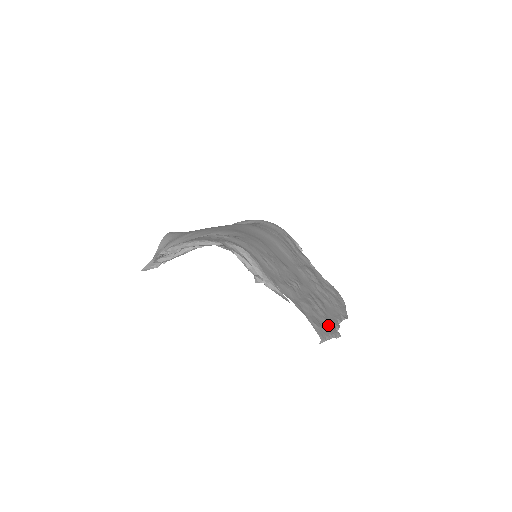
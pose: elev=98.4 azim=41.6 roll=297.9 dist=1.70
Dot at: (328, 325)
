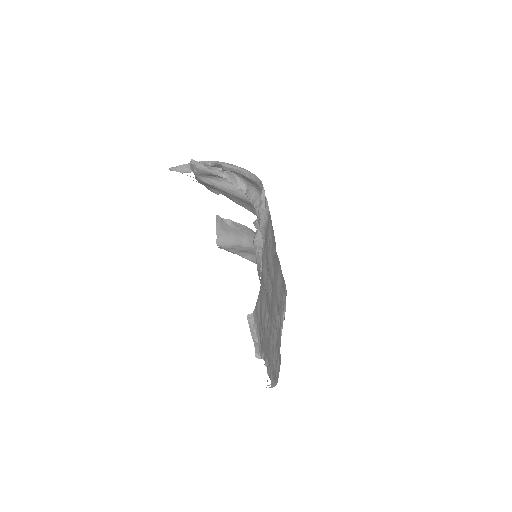
Dot at: (263, 334)
